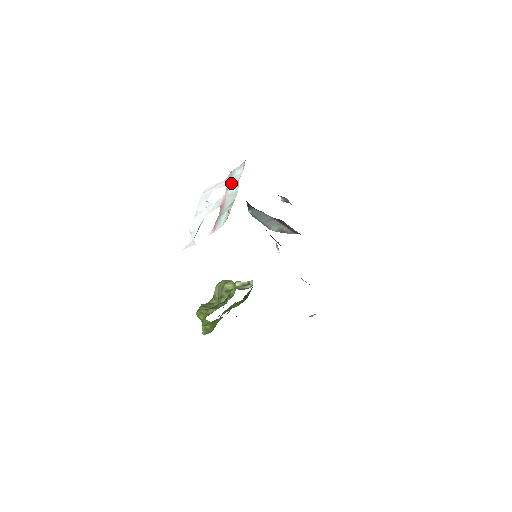
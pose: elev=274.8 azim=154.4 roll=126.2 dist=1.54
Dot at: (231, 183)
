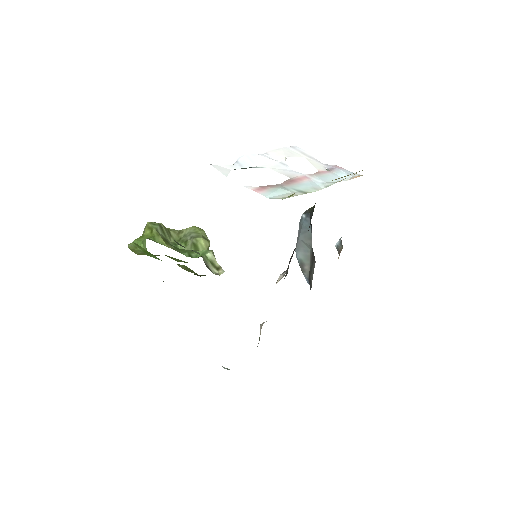
Dot at: (325, 174)
